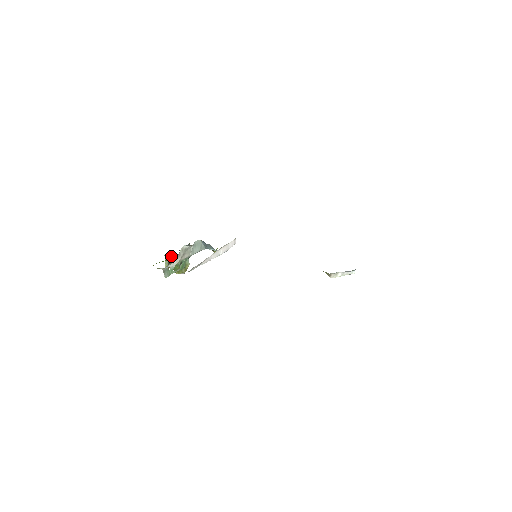
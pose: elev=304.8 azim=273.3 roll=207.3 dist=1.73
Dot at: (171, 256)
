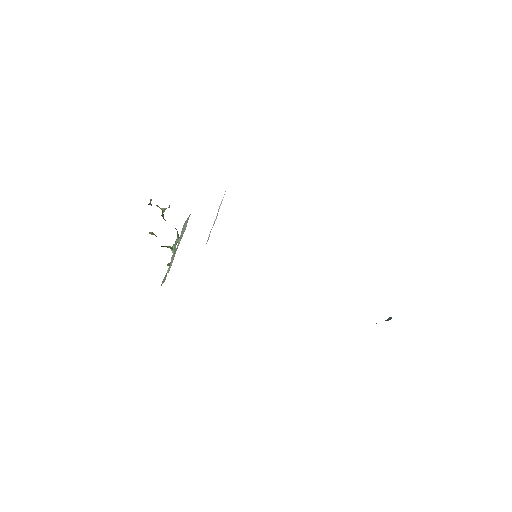
Dot at: occluded
